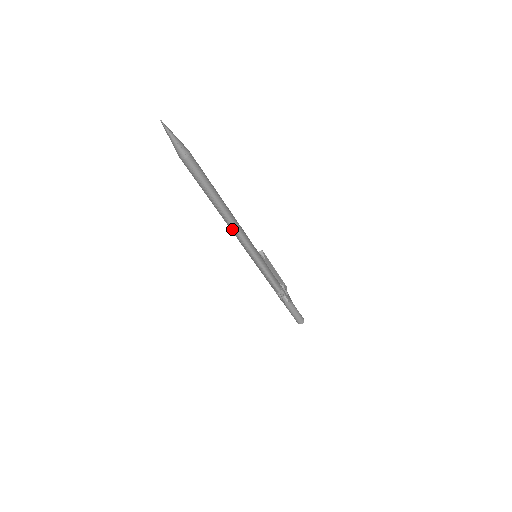
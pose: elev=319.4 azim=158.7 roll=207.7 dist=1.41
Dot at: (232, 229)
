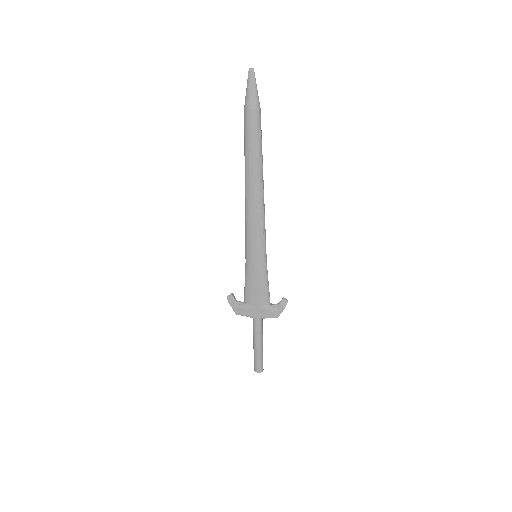
Dot at: (261, 205)
